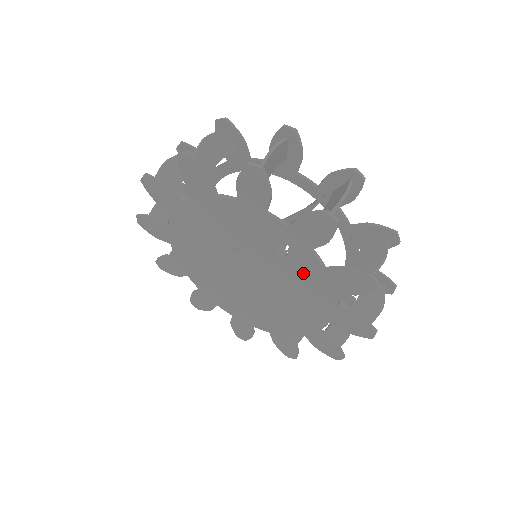
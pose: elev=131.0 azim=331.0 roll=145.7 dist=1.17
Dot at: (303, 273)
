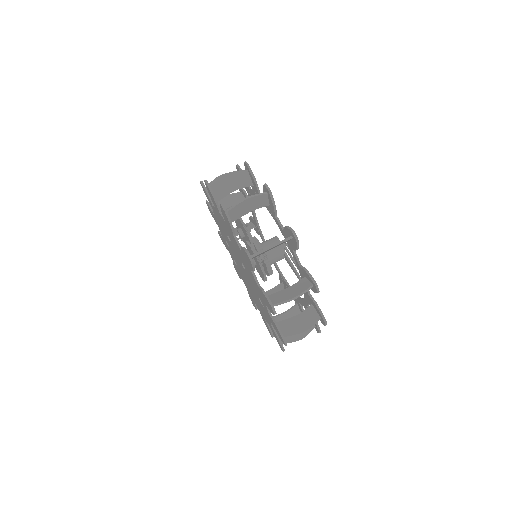
Dot at: occluded
